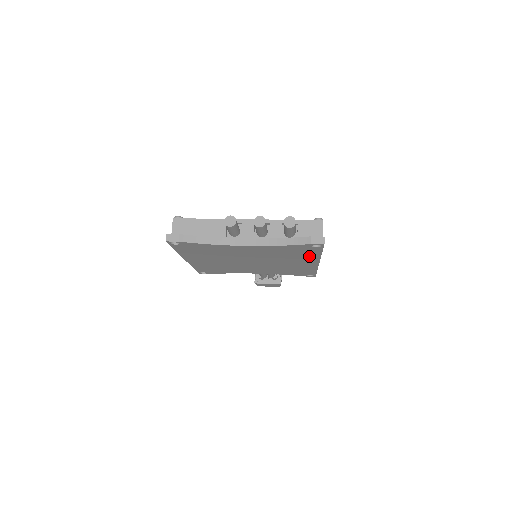
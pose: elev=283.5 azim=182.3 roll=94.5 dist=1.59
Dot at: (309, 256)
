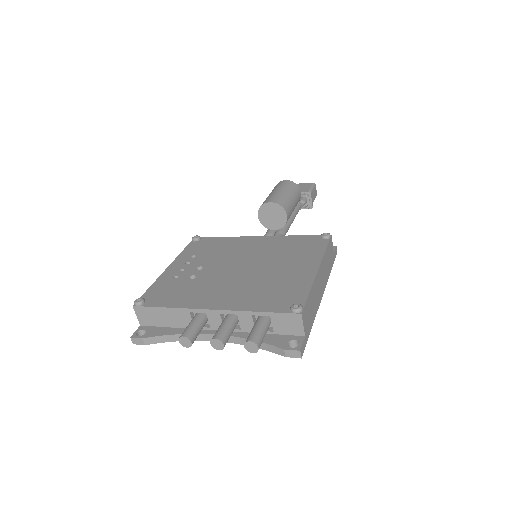
Dot at: occluded
